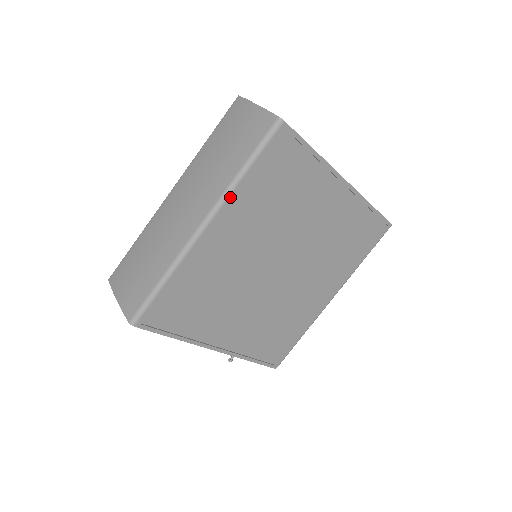
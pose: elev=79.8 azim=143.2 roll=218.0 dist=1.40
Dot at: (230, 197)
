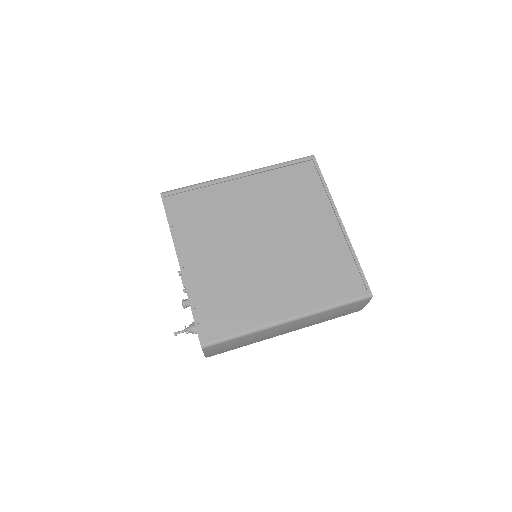
Dot at: (263, 170)
